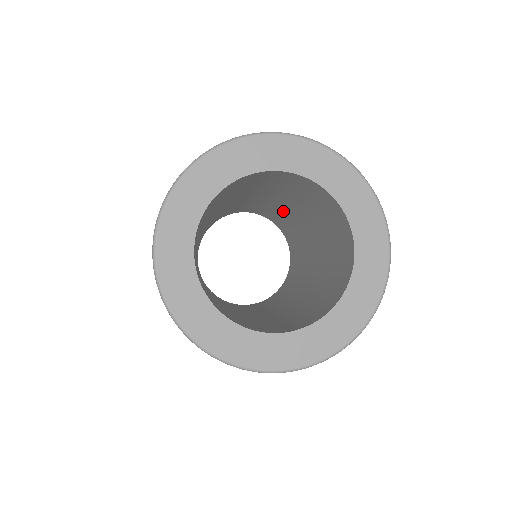
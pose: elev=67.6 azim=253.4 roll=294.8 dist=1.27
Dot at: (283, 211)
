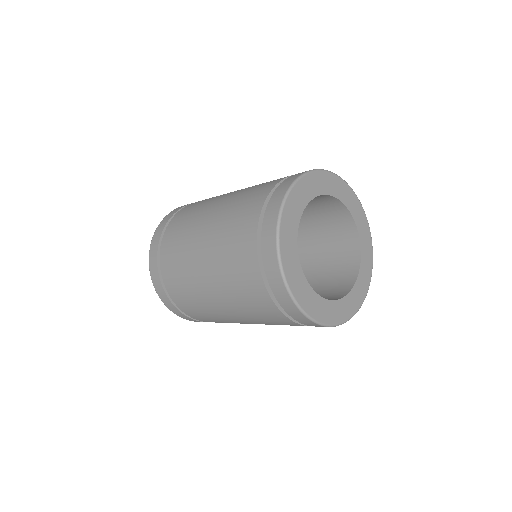
Dot at: occluded
